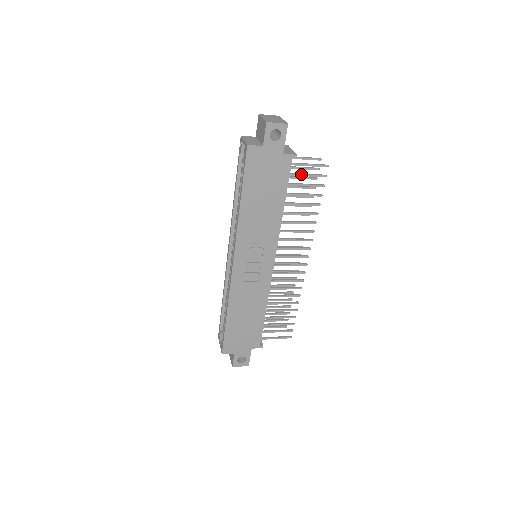
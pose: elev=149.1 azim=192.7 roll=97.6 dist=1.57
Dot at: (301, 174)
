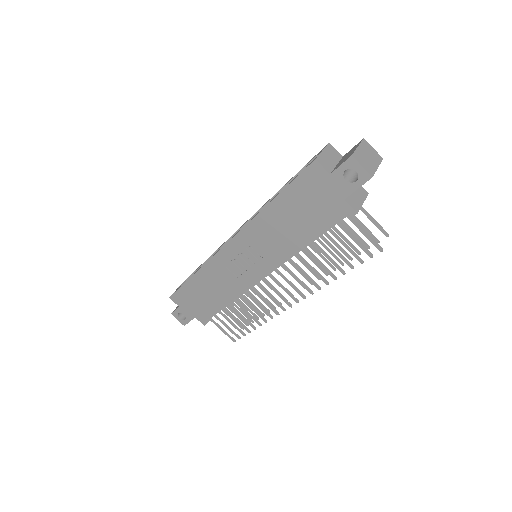
Dot at: (349, 232)
